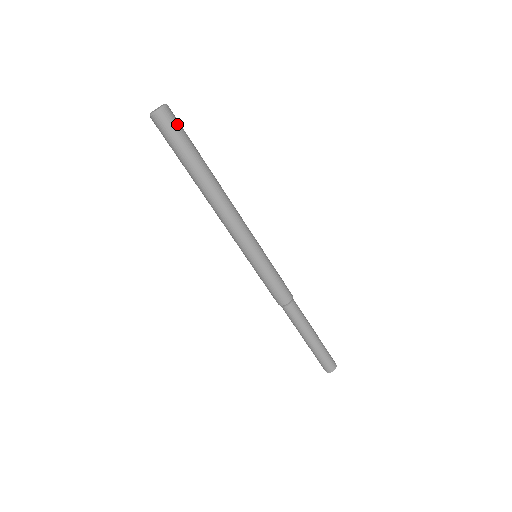
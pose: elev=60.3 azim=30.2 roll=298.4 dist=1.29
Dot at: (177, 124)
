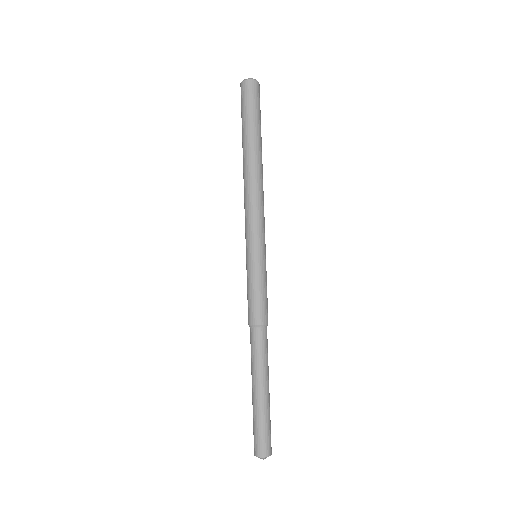
Dot at: (253, 97)
